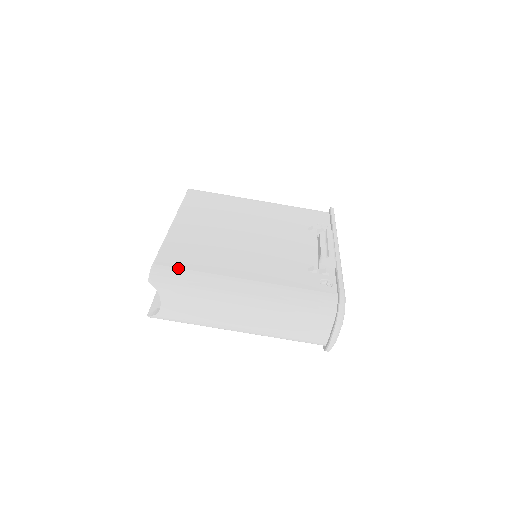
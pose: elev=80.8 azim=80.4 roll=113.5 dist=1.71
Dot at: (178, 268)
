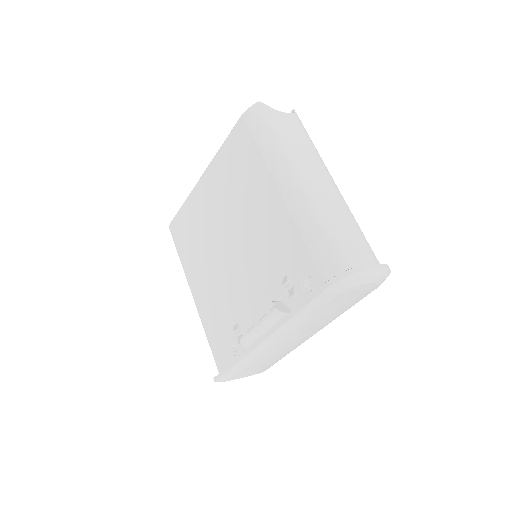
Dot at: occluded
